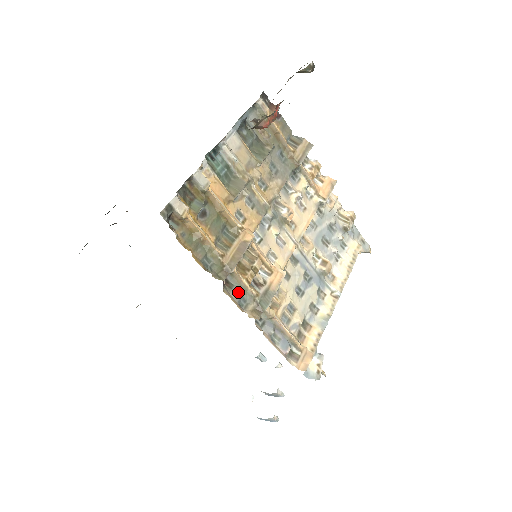
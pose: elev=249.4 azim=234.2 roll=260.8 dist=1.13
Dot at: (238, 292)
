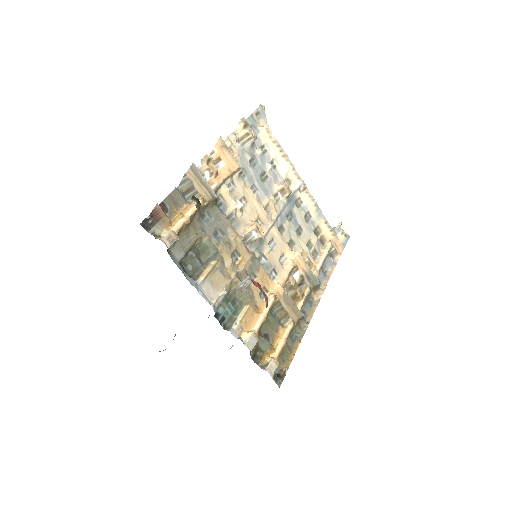
Dot at: (306, 306)
